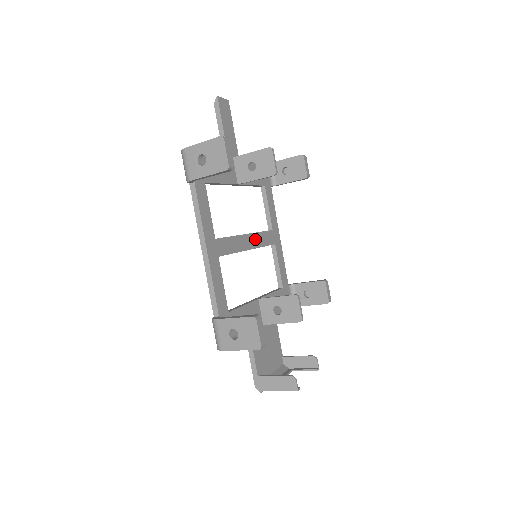
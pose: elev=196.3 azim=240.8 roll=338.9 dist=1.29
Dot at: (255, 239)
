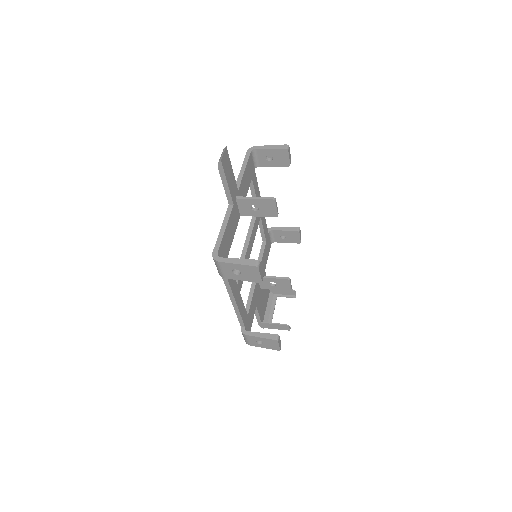
Dot at: (252, 238)
